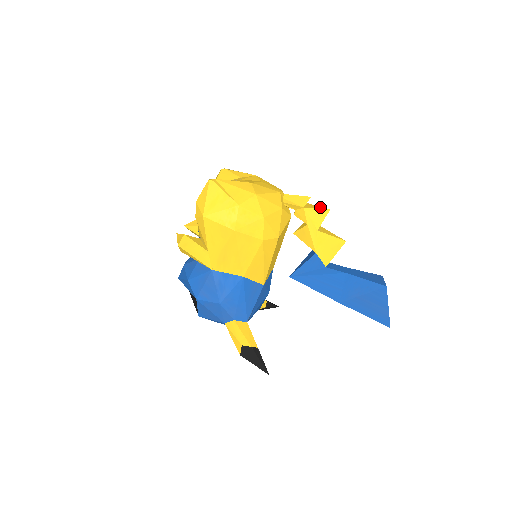
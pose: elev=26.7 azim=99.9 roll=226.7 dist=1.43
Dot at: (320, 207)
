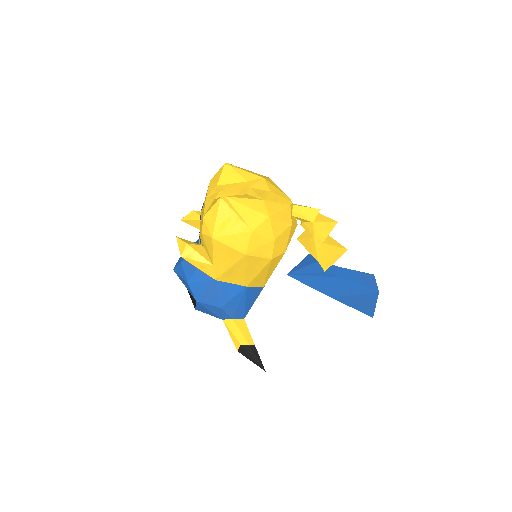
Dot at: (328, 219)
